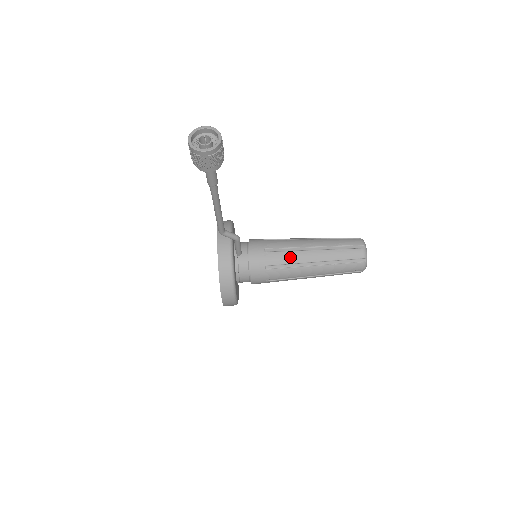
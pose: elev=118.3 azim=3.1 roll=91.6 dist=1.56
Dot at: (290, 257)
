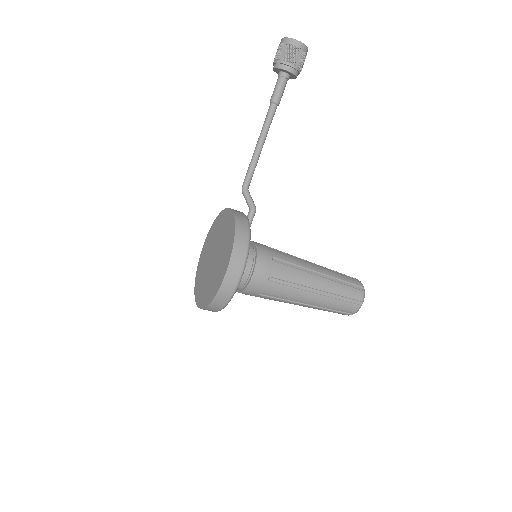
Dot at: (296, 259)
